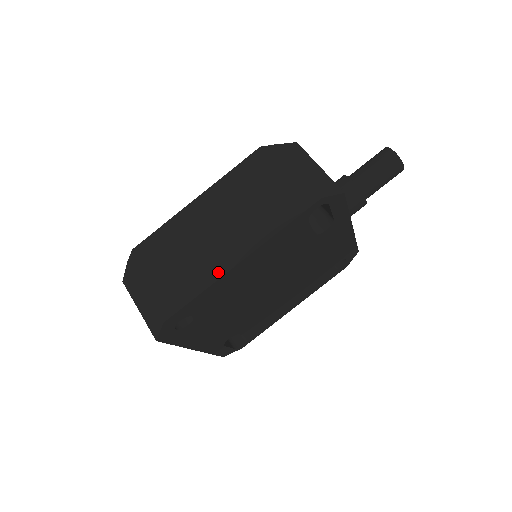
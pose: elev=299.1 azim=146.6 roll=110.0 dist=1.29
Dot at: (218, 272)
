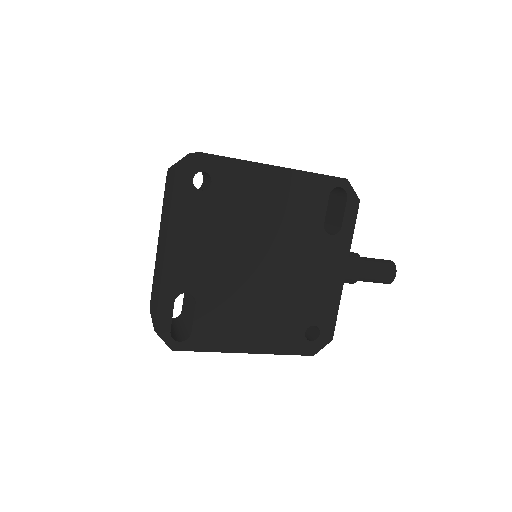
Dot at: (257, 162)
